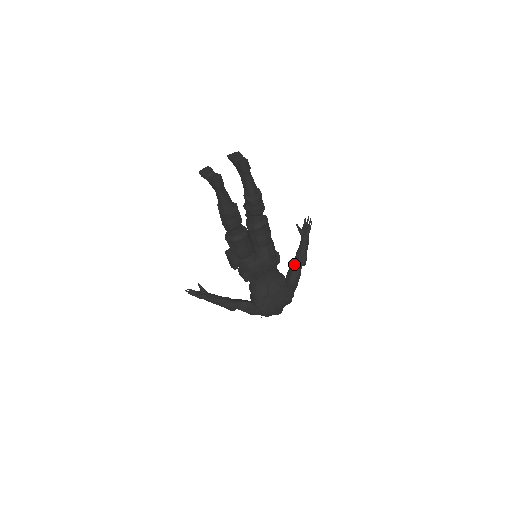
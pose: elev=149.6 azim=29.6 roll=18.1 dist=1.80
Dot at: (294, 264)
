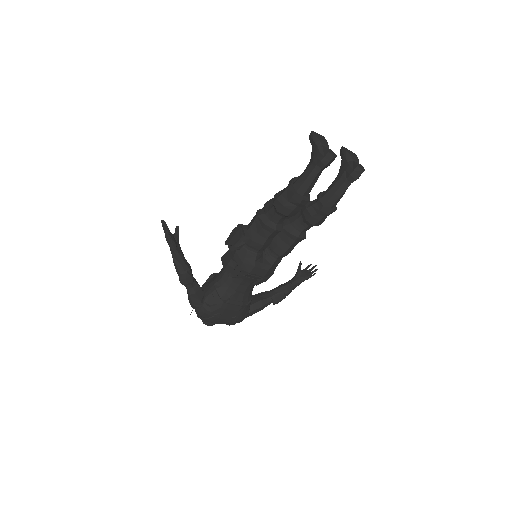
Dot at: (268, 294)
